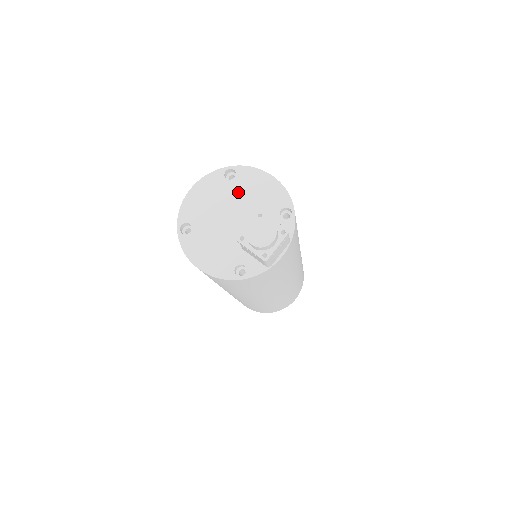
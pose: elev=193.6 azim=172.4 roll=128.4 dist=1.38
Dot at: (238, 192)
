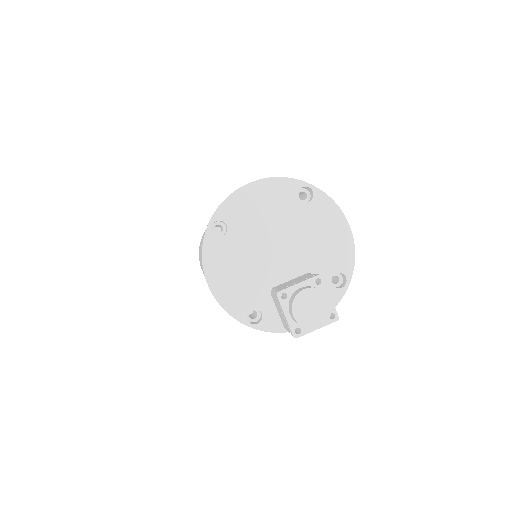
Dot at: (303, 222)
